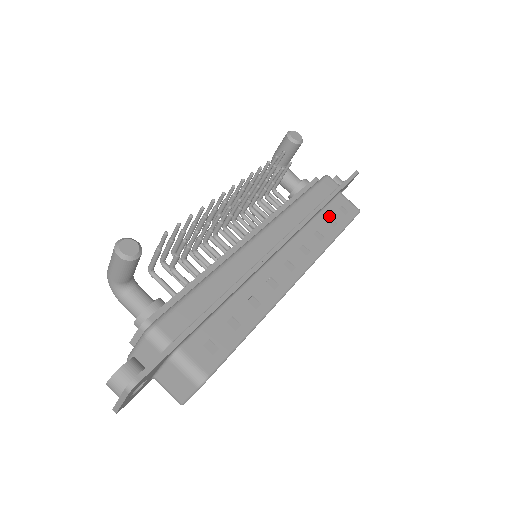
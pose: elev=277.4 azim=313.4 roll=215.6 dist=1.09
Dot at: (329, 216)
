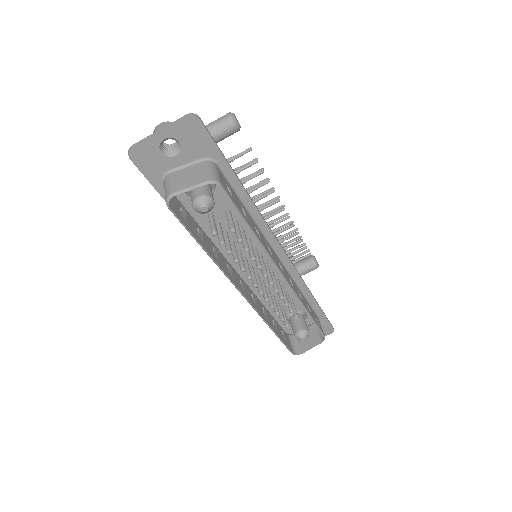
Dot at: (309, 306)
